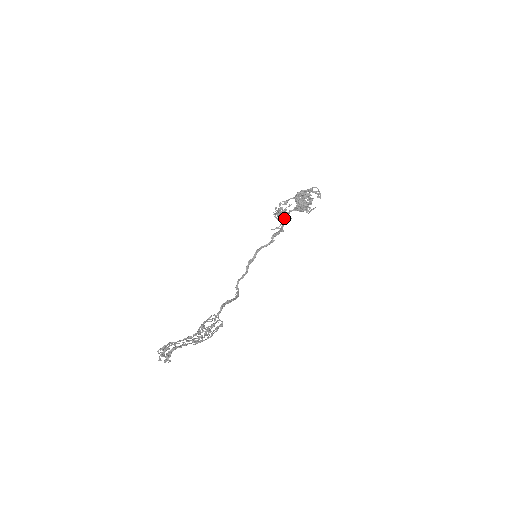
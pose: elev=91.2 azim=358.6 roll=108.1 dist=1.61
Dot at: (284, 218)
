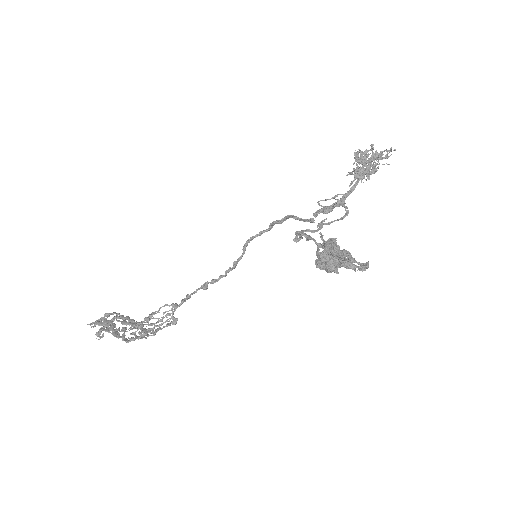
Dot at: (361, 178)
